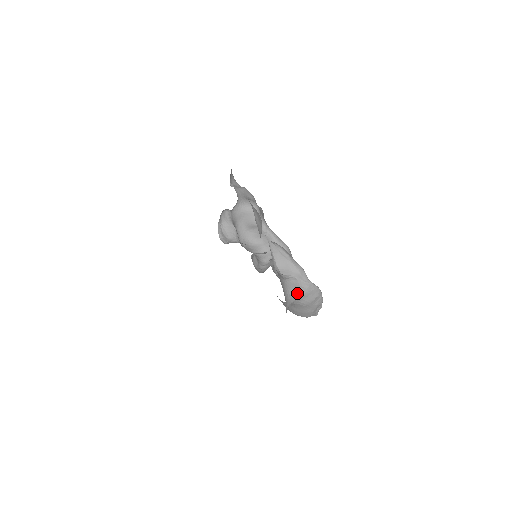
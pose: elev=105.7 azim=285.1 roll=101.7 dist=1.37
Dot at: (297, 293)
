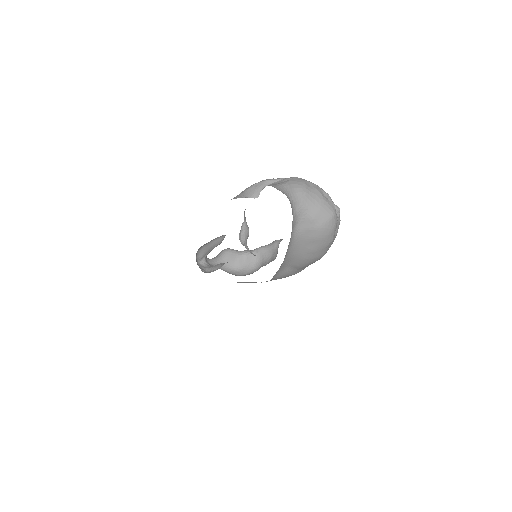
Dot at: (279, 185)
